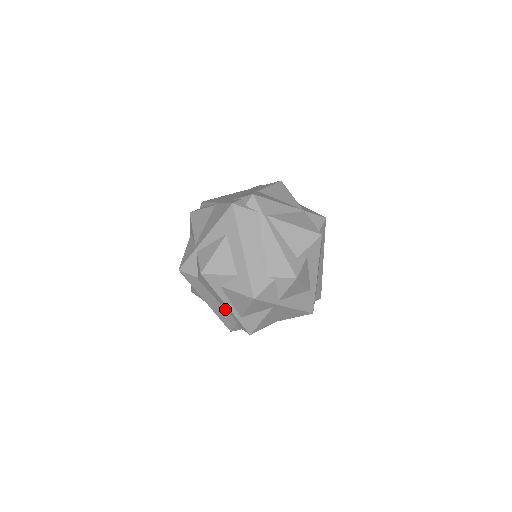
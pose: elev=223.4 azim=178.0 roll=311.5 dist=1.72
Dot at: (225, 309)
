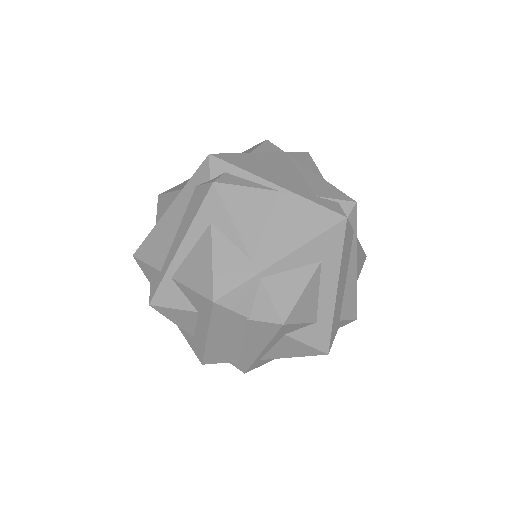
Dot at: (241, 350)
